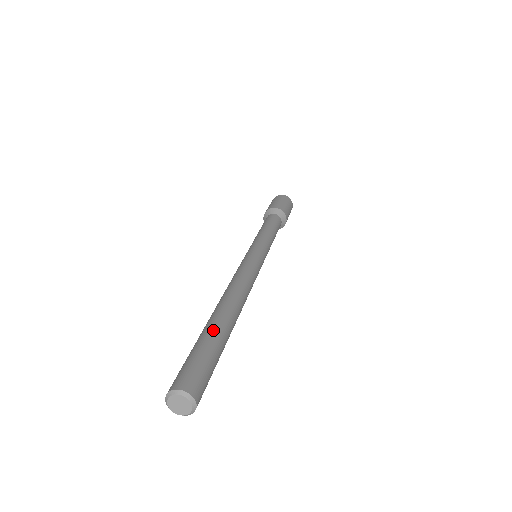
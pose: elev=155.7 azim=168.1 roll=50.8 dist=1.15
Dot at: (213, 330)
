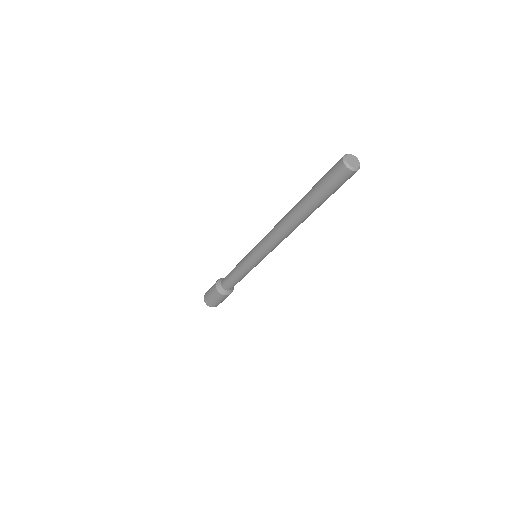
Dot at: occluded
